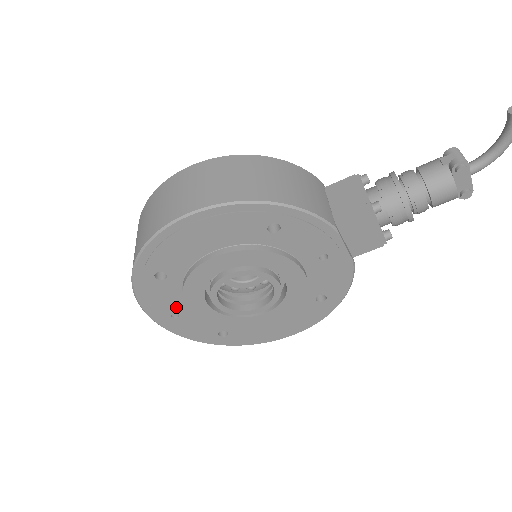
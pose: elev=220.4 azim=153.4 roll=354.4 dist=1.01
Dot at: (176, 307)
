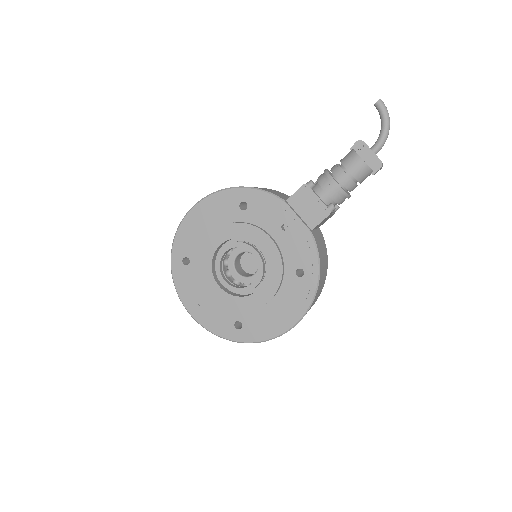
Dot at: (200, 294)
